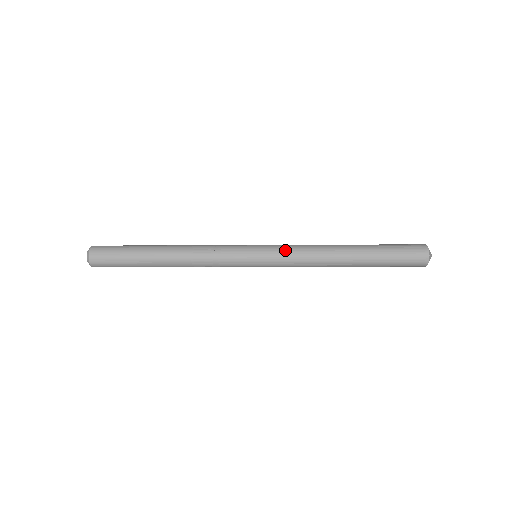
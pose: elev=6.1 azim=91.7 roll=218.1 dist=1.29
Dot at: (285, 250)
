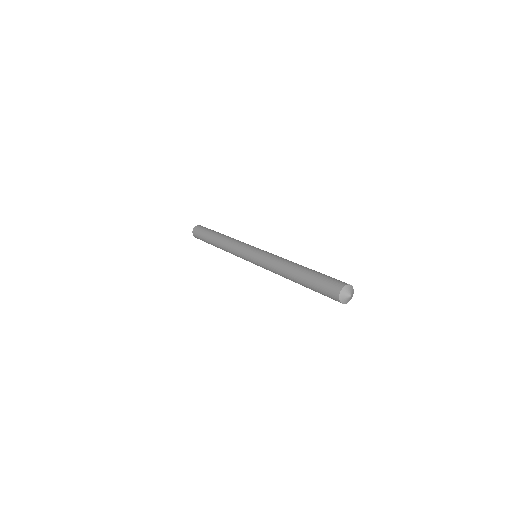
Dot at: (262, 259)
